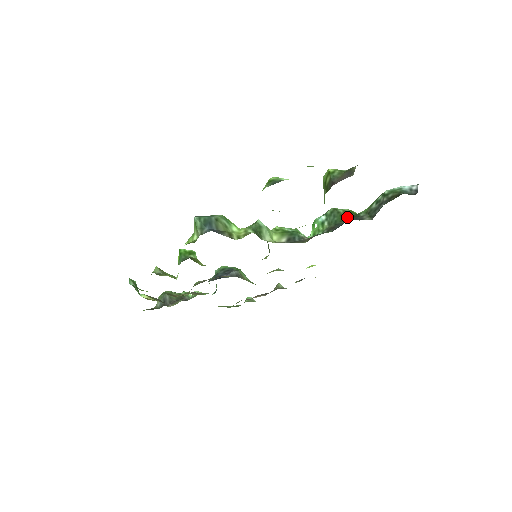
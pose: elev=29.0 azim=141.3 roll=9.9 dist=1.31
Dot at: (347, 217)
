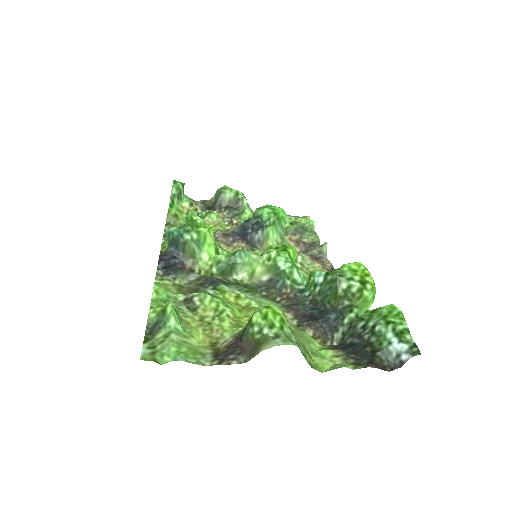
Dot at: (337, 304)
